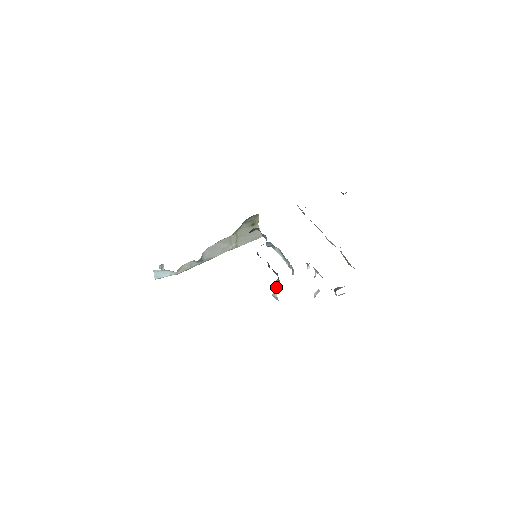
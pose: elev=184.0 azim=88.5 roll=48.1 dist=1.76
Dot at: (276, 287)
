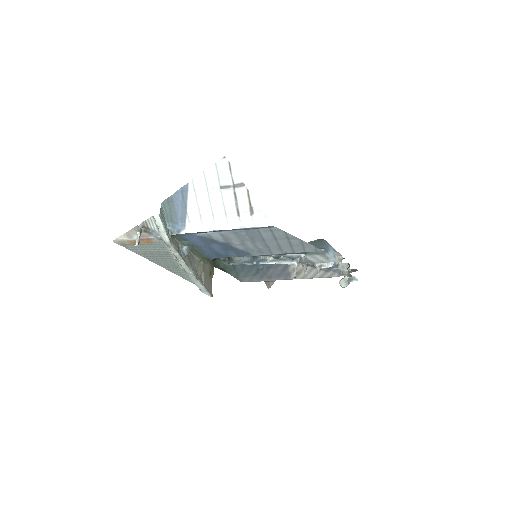
Dot at: occluded
